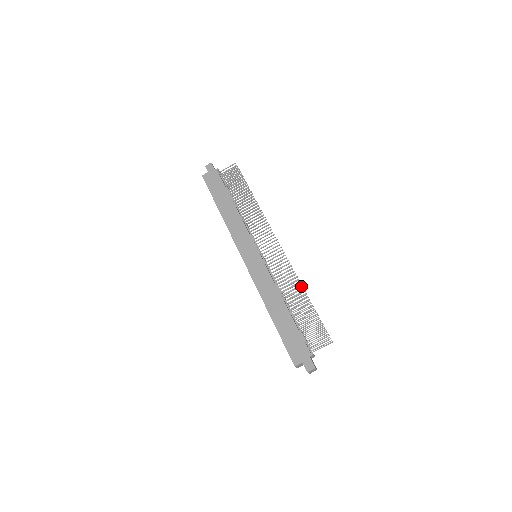
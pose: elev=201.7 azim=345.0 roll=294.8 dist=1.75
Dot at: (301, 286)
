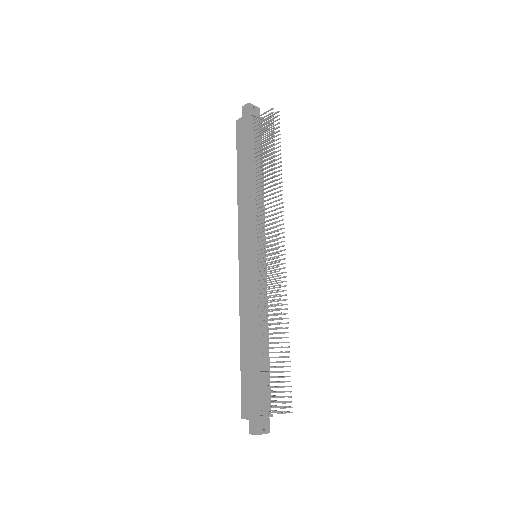
Dot at: occluded
